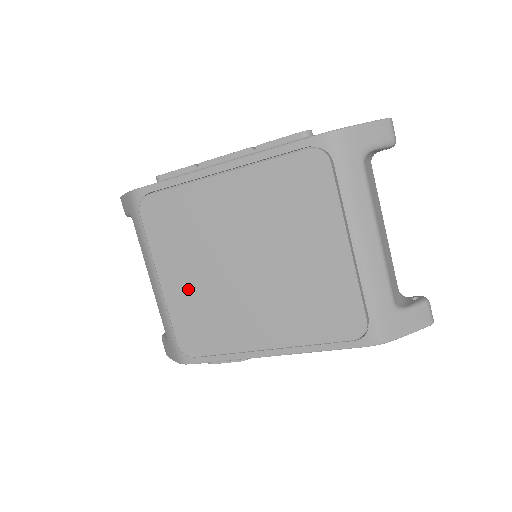
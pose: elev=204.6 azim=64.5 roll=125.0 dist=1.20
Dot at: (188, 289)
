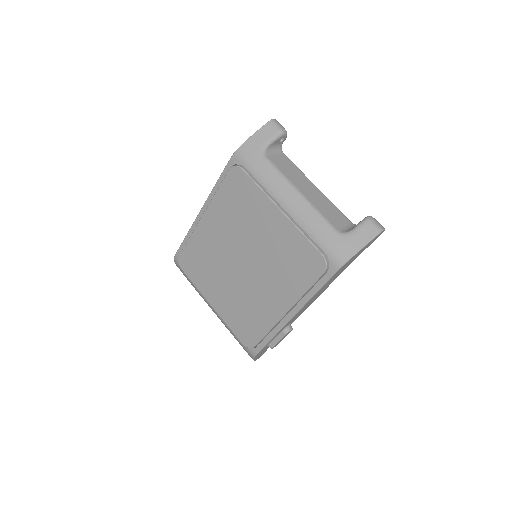
Dot at: (226, 301)
